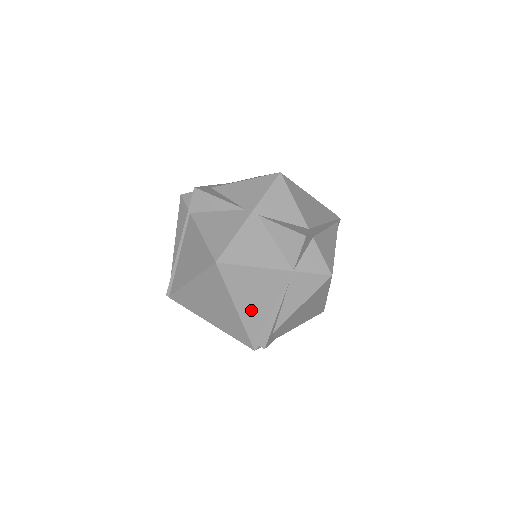
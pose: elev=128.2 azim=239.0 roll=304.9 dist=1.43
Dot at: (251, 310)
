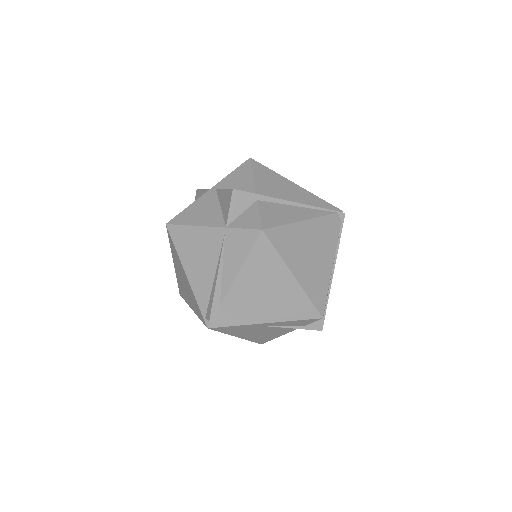
Dot at: (198, 276)
